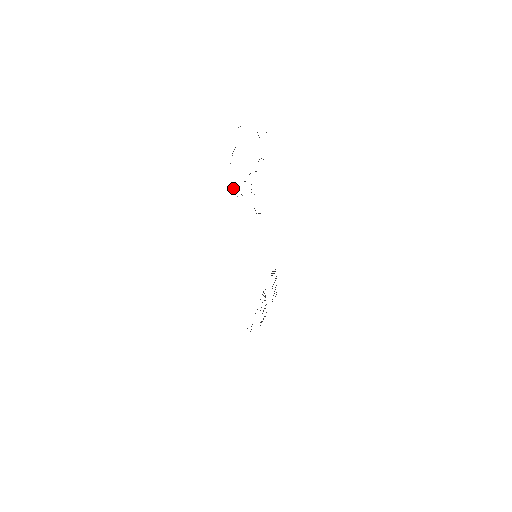
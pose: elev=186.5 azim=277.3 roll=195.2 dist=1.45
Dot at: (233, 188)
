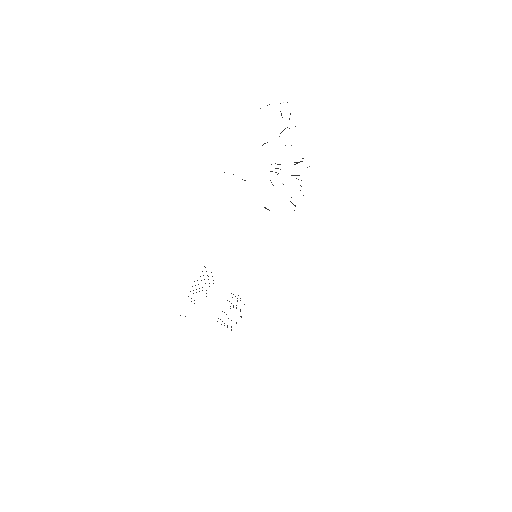
Dot at: (277, 174)
